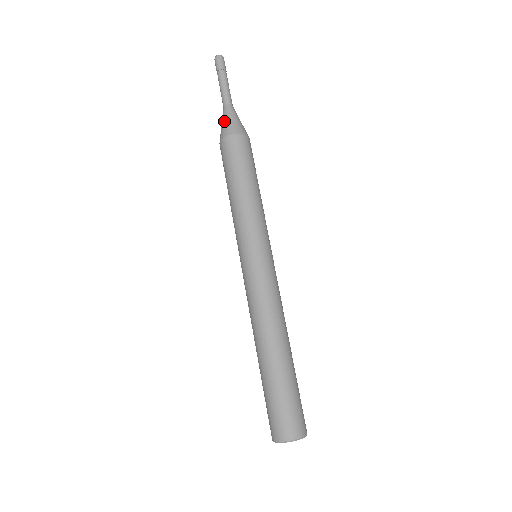
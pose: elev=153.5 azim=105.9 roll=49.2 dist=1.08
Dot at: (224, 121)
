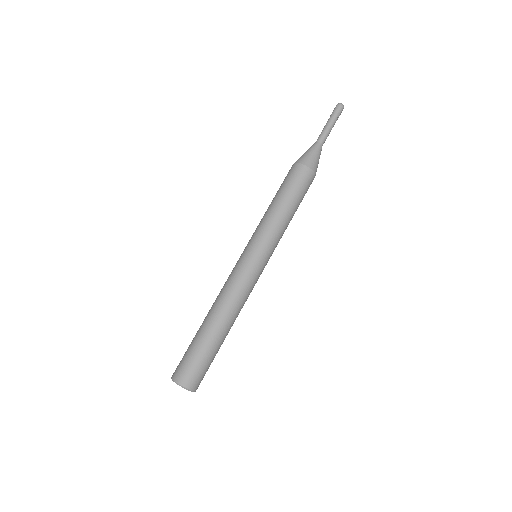
Dot at: (306, 152)
